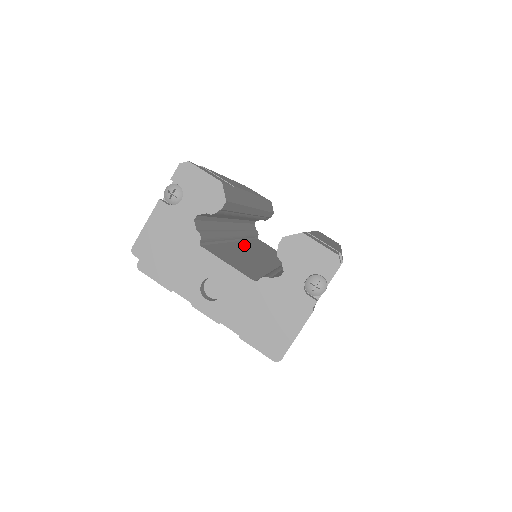
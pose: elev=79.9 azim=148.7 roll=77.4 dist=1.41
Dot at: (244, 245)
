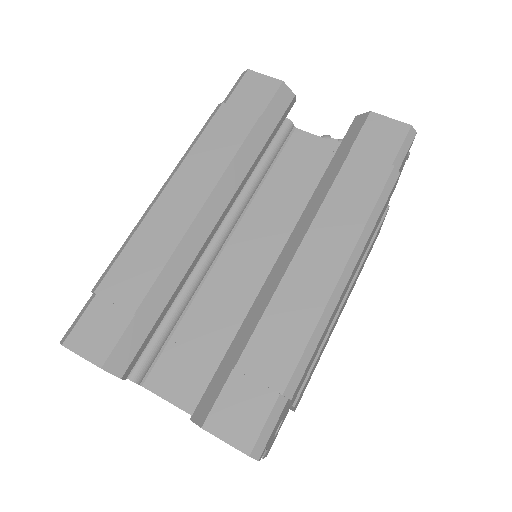
Dot at: (239, 242)
